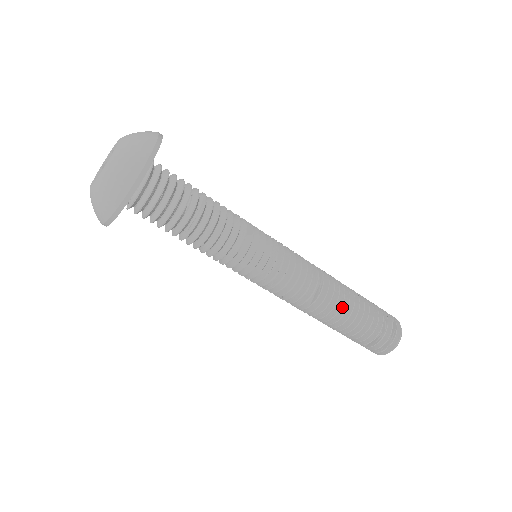
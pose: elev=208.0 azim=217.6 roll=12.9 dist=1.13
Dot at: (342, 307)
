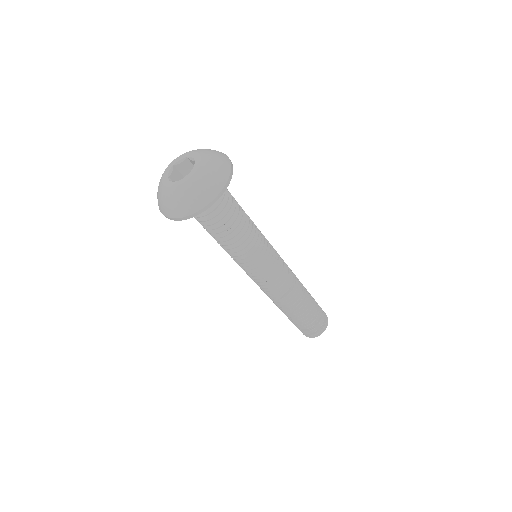
Dot at: (299, 303)
